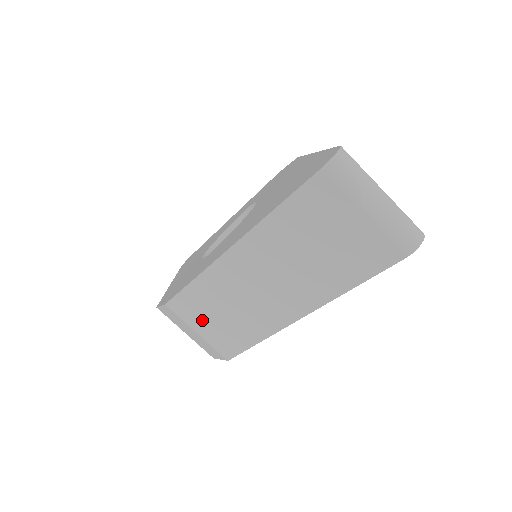
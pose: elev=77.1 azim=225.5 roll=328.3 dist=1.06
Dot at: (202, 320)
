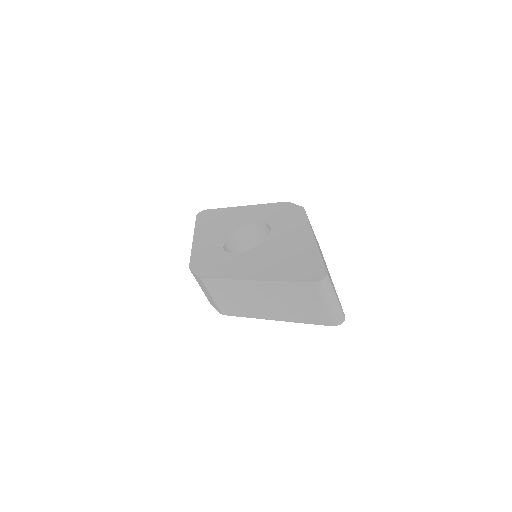
Dot at: (218, 294)
